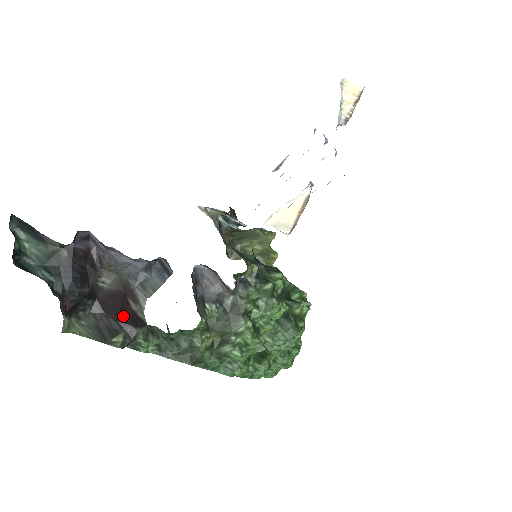
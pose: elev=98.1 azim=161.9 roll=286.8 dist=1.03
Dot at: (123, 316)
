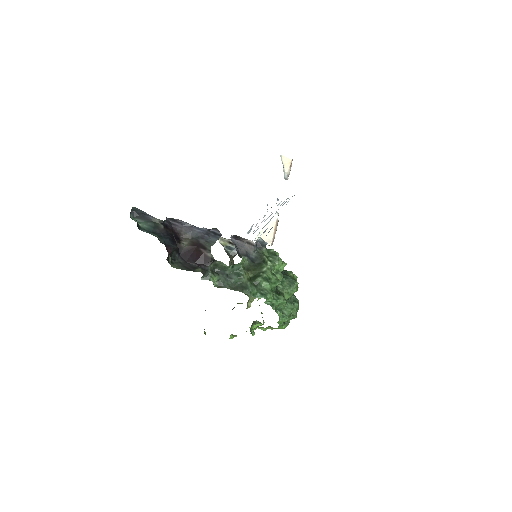
Dot at: (198, 259)
